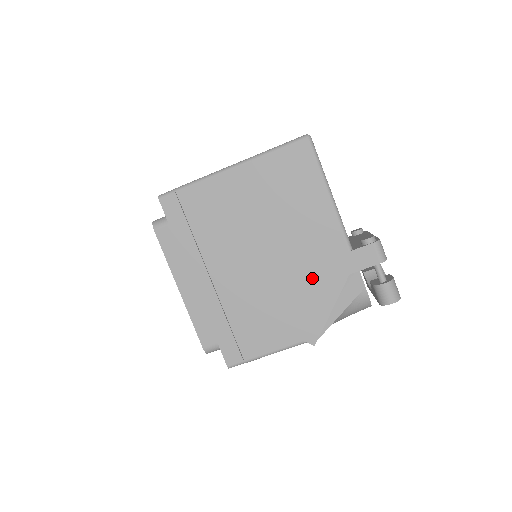
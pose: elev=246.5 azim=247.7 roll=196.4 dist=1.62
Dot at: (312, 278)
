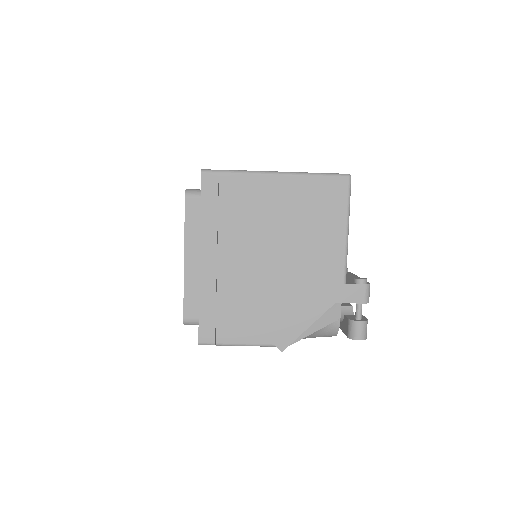
Dot at: (304, 294)
